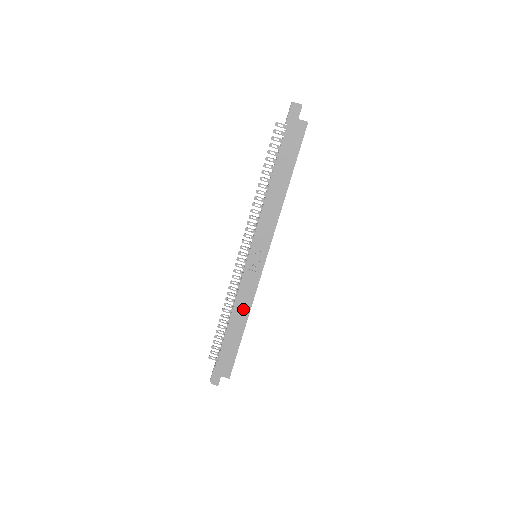
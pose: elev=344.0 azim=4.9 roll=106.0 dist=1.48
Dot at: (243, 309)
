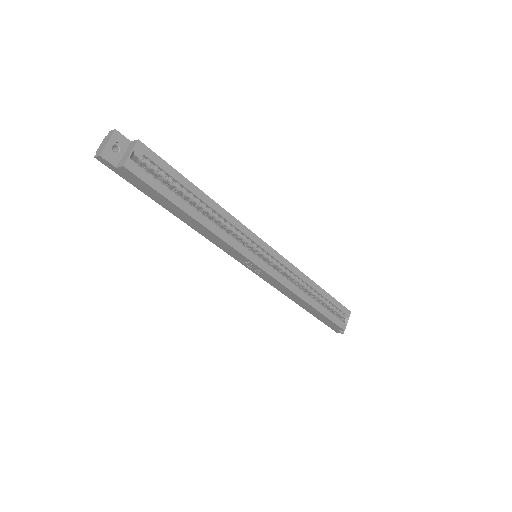
Dot at: (292, 295)
